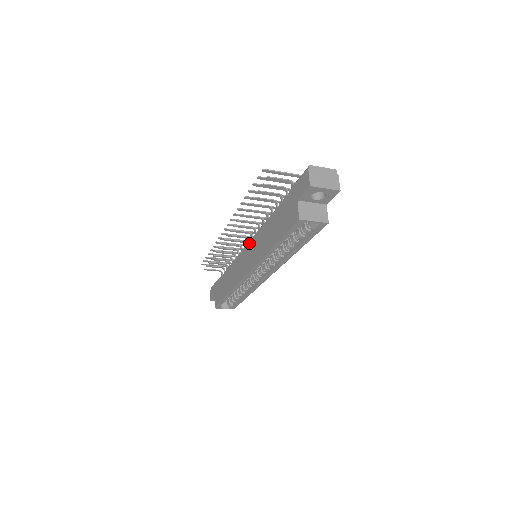
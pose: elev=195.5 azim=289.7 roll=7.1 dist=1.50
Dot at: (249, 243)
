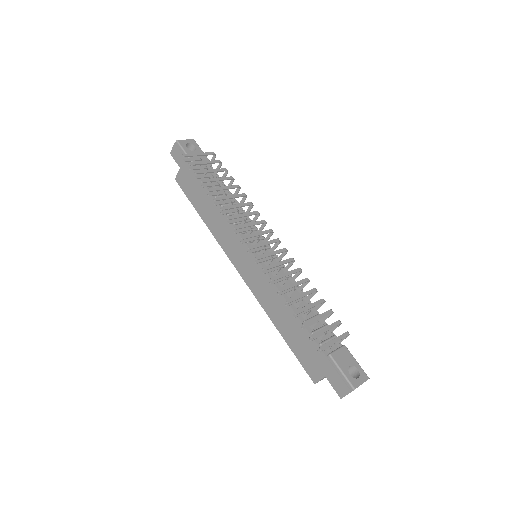
Dot at: (259, 264)
